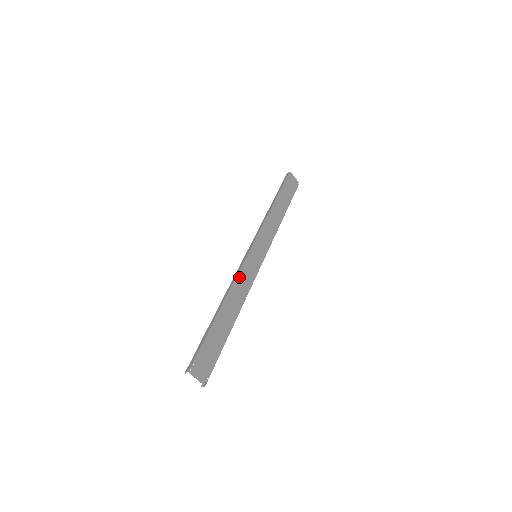
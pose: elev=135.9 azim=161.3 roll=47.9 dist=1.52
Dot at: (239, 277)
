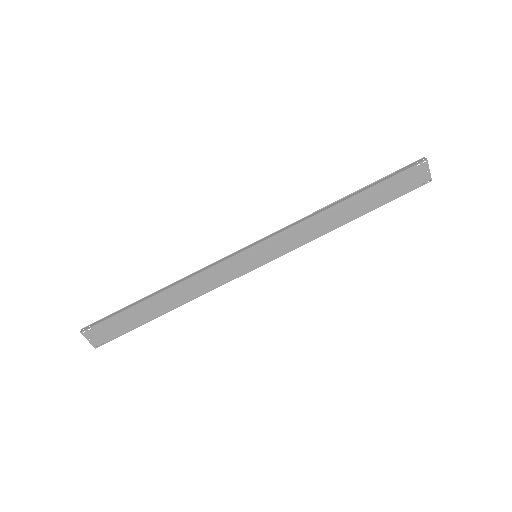
Dot at: (208, 272)
